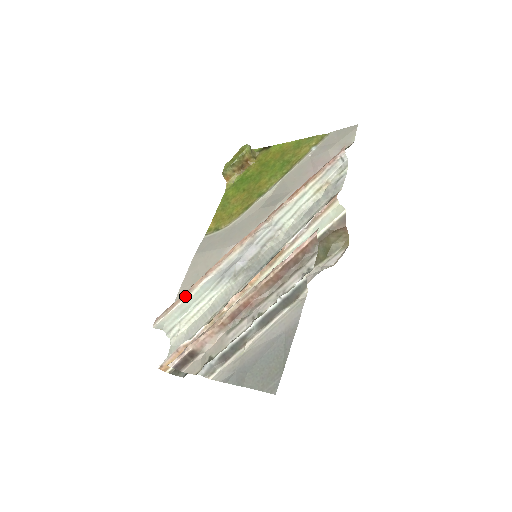
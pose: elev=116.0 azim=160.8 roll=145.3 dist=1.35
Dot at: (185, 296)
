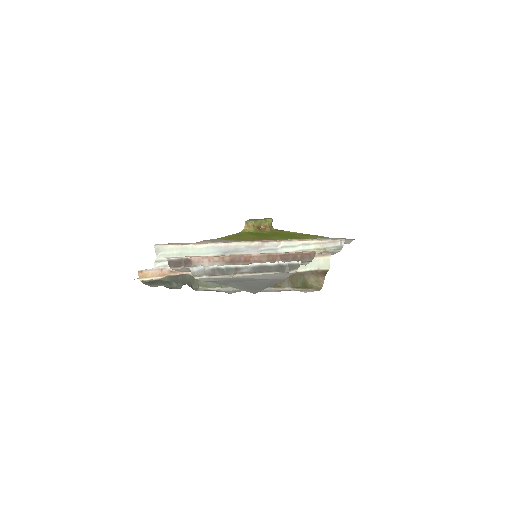
Dot at: (192, 244)
